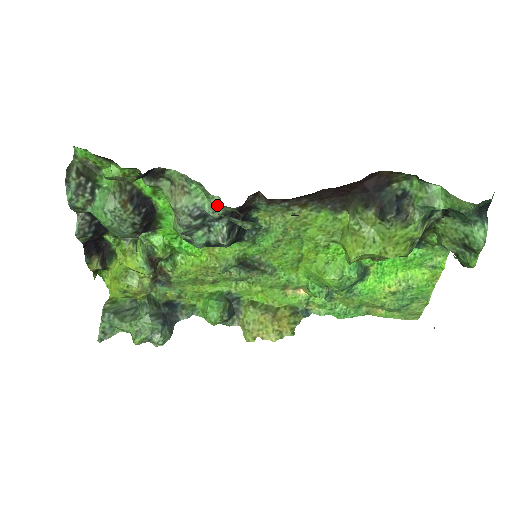
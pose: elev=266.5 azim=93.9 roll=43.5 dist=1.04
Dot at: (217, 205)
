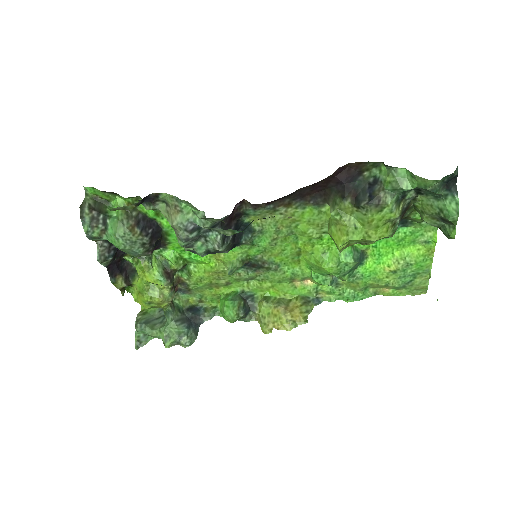
Dot at: (204, 218)
